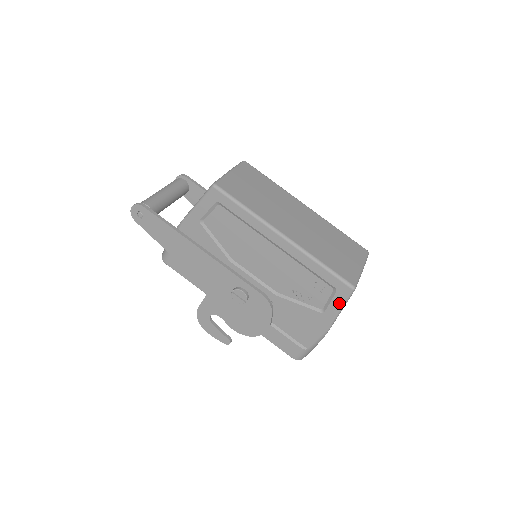
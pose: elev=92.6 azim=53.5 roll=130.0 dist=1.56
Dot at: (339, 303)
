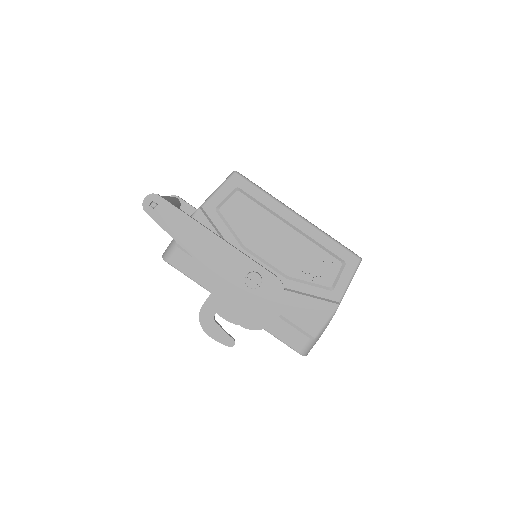
Dot at: (348, 276)
